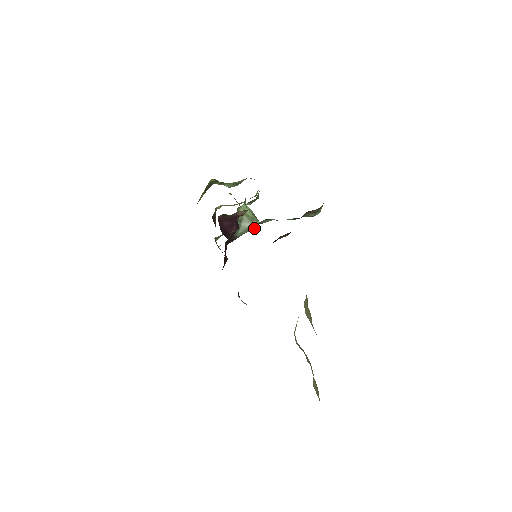
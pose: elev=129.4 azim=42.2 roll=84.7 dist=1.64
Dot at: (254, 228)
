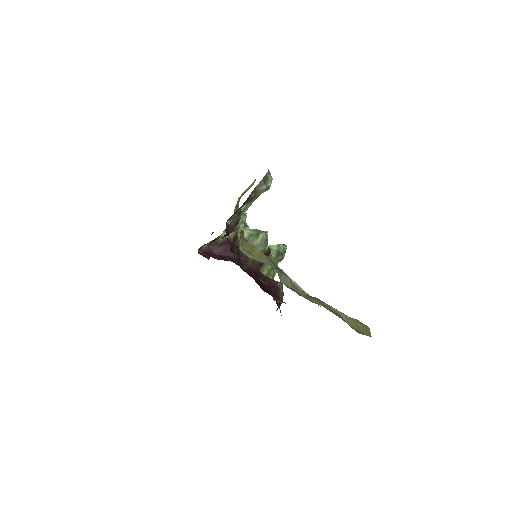
Dot at: (265, 240)
